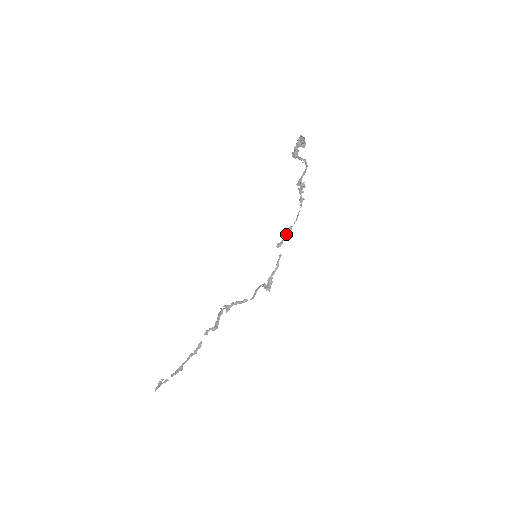
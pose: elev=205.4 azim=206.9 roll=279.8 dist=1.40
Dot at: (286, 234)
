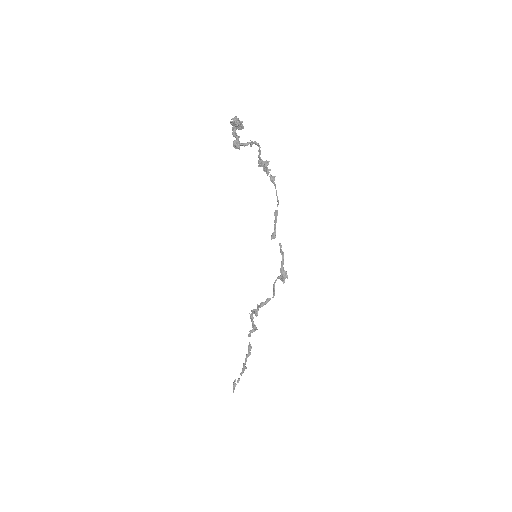
Dot at: (275, 221)
